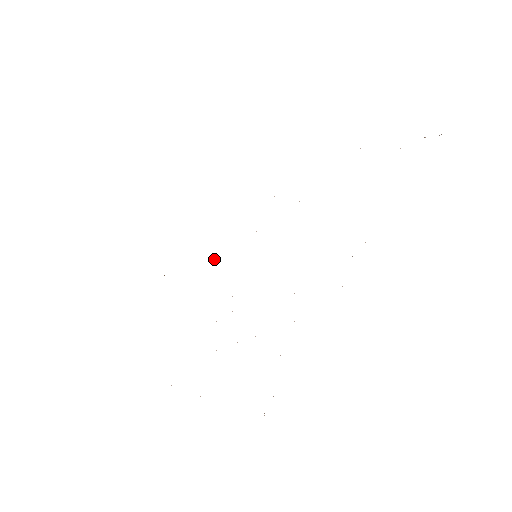
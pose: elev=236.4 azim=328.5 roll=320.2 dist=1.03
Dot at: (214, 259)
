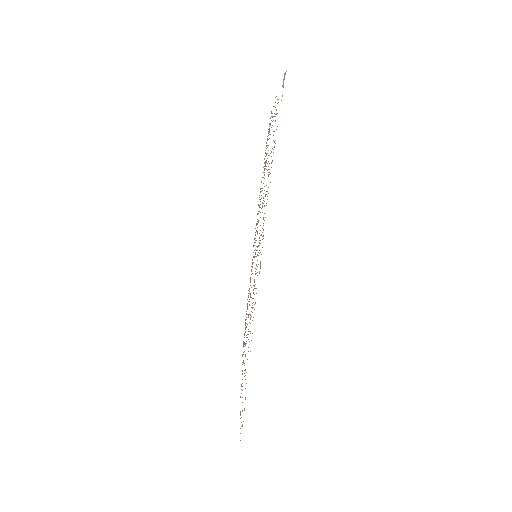
Dot at: occluded
